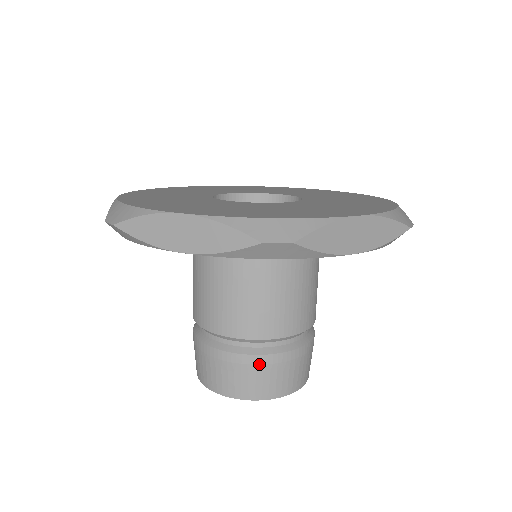
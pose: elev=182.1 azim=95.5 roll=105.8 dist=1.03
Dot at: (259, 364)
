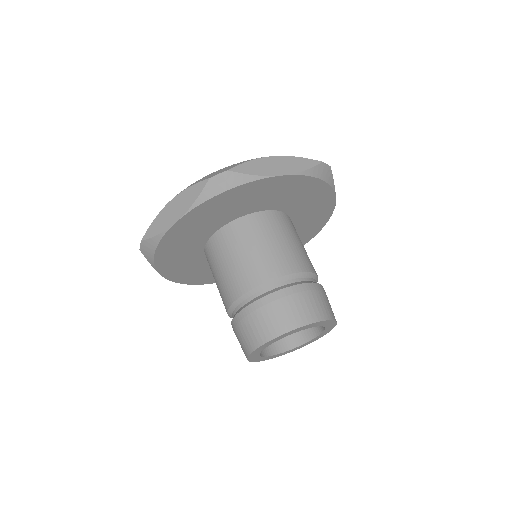
Dot at: (318, 289)
